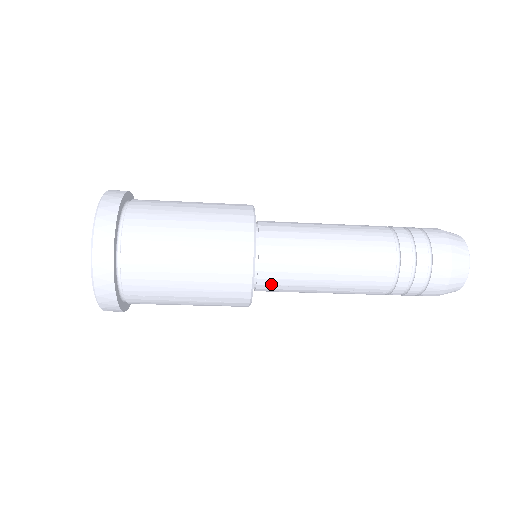
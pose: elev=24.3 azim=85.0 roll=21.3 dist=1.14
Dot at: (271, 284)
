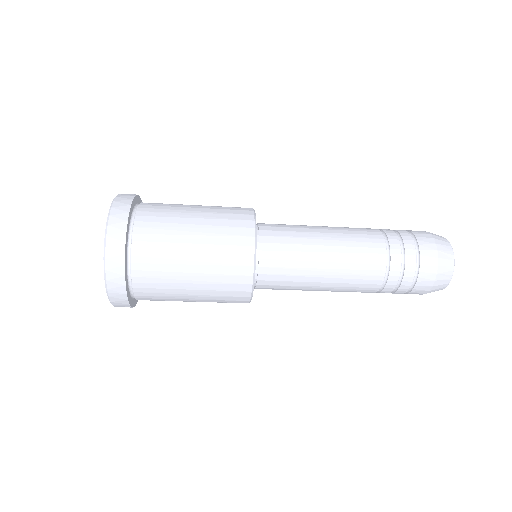
Dot at: occluded
